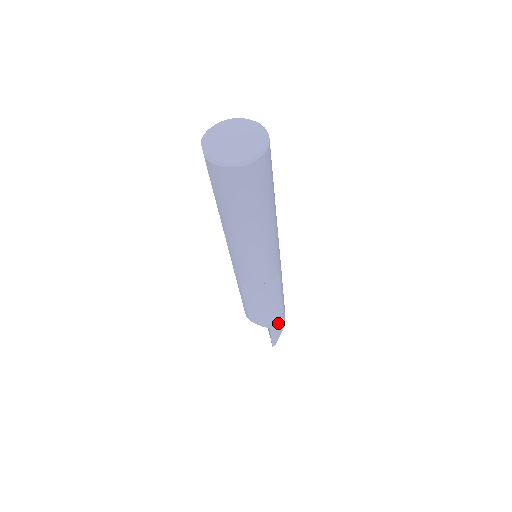
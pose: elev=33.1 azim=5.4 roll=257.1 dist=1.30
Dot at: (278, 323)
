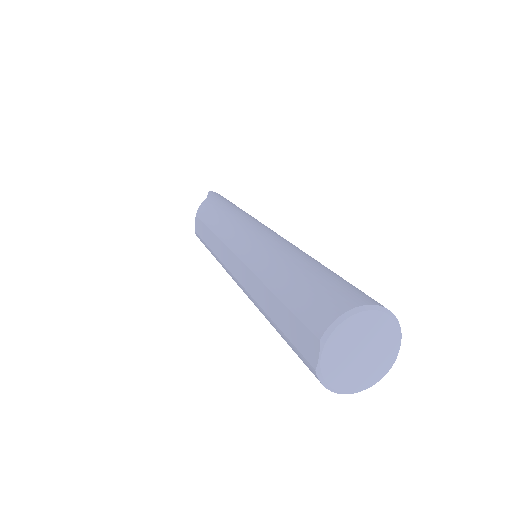
Dot at: occluded
